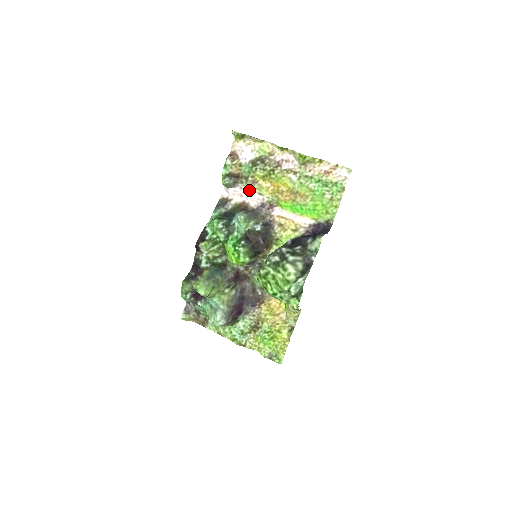
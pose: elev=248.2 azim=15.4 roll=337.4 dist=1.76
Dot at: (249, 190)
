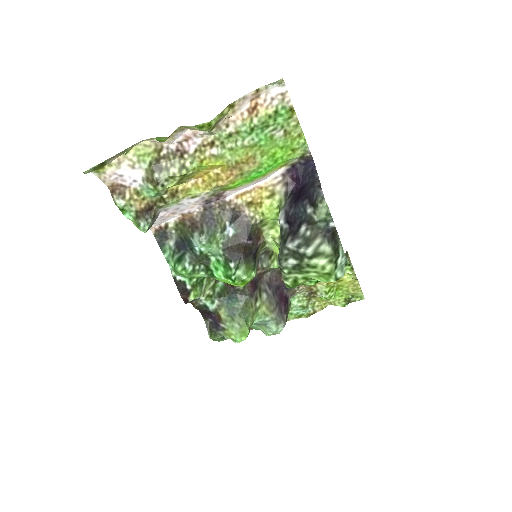
Dot at: (177, 205)
